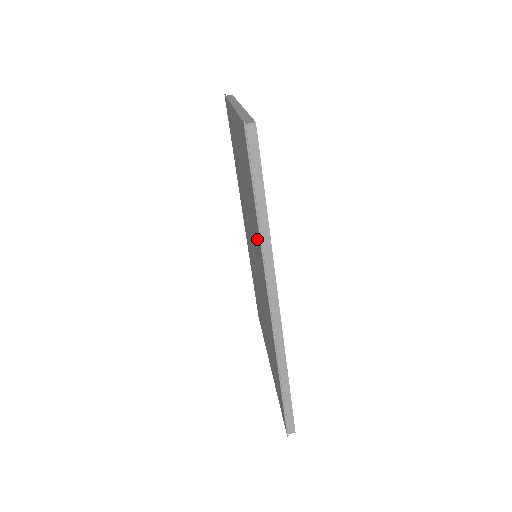
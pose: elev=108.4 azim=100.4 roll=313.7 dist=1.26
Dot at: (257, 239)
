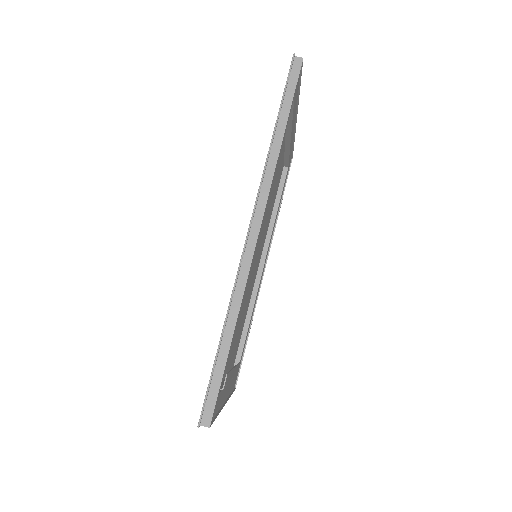
Dot at: occluded
